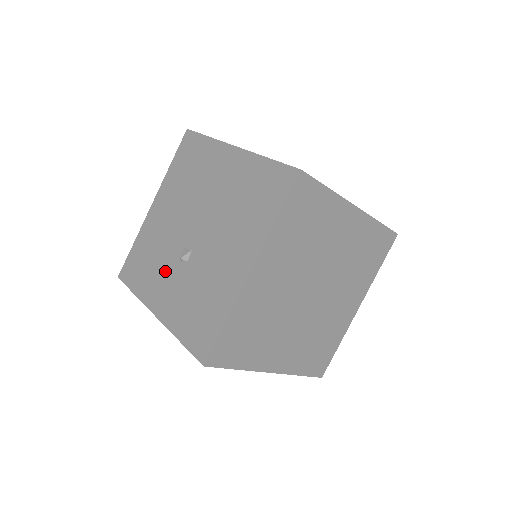
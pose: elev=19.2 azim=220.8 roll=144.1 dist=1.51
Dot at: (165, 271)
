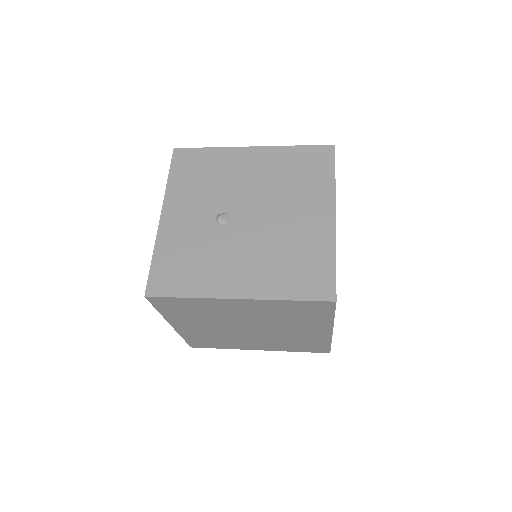
Dot at: (201, 203)
